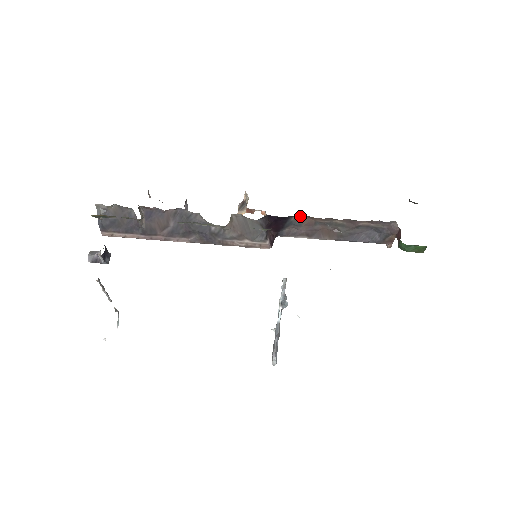
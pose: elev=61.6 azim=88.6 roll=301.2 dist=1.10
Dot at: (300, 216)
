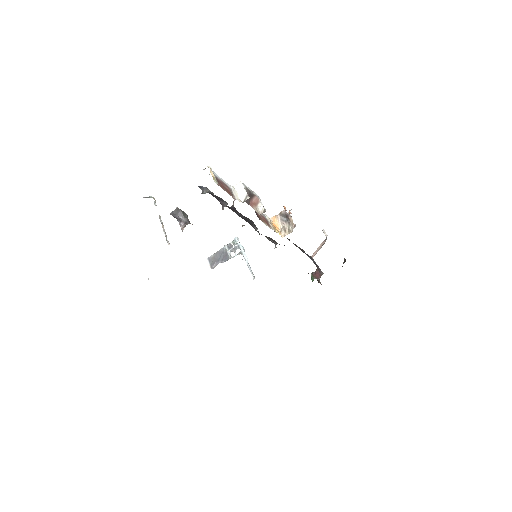
Dot at: occluded
